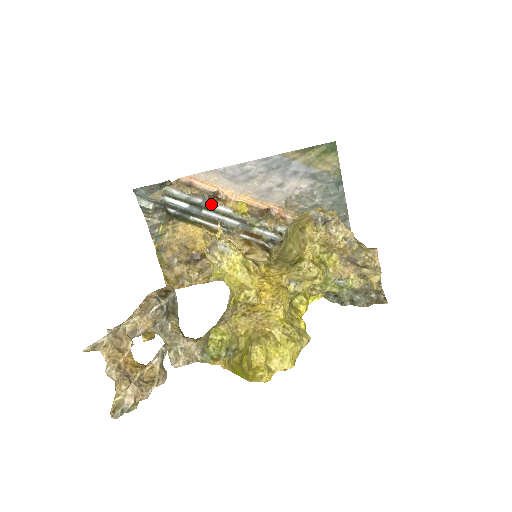
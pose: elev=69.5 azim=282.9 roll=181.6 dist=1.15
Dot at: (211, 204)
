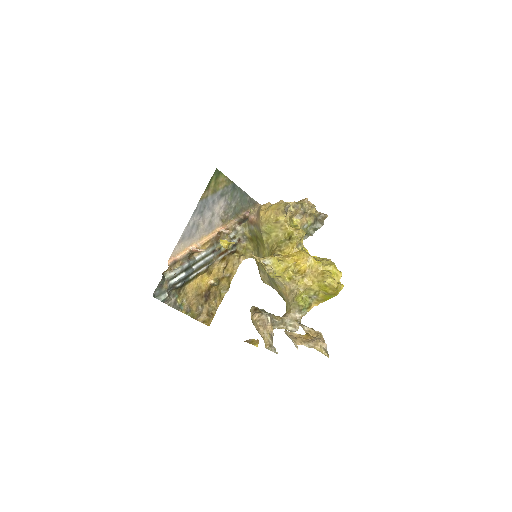
Dot at: (194, 260)
